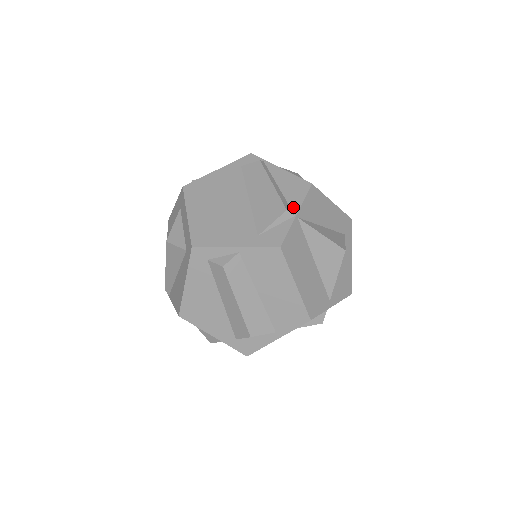
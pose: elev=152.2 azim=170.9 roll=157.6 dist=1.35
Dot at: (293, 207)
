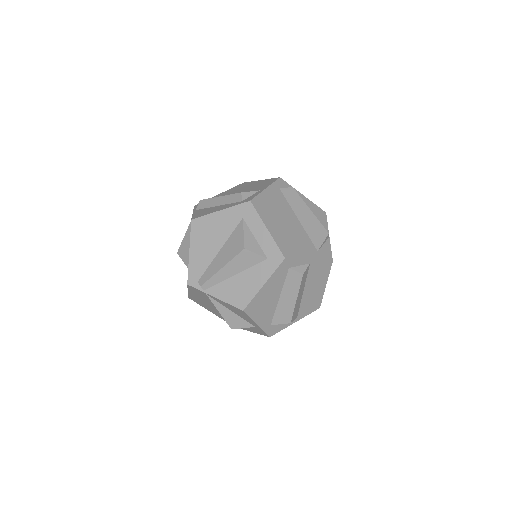
Dot at: occluded
